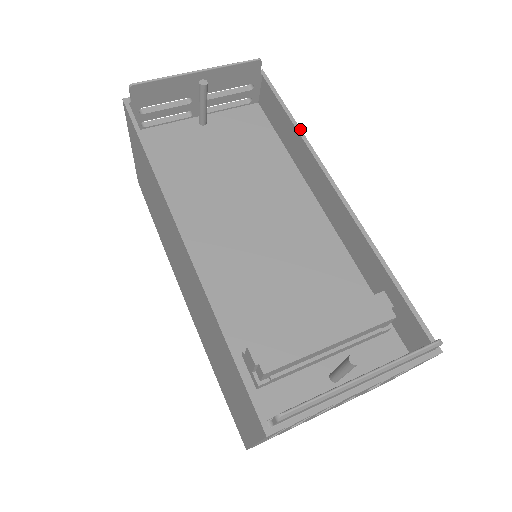
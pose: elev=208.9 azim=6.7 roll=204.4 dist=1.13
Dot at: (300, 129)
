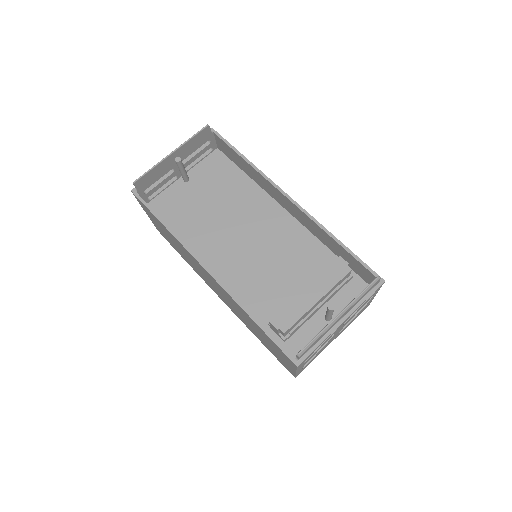
Dot at: (252, 164)
